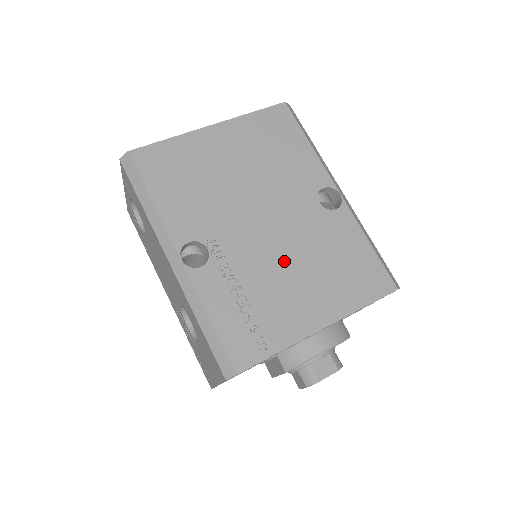
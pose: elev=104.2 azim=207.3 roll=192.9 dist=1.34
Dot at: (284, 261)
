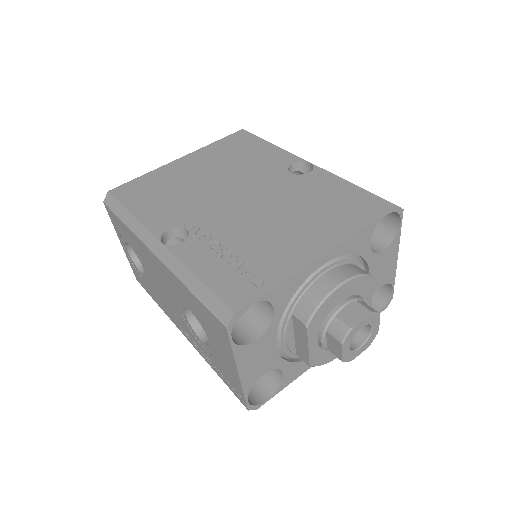
Dot at: (266, 218)
